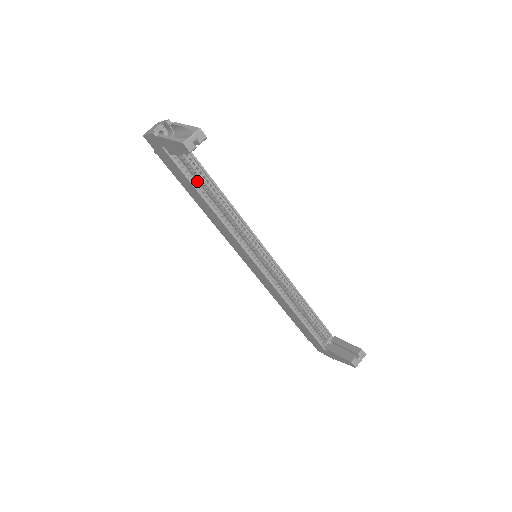
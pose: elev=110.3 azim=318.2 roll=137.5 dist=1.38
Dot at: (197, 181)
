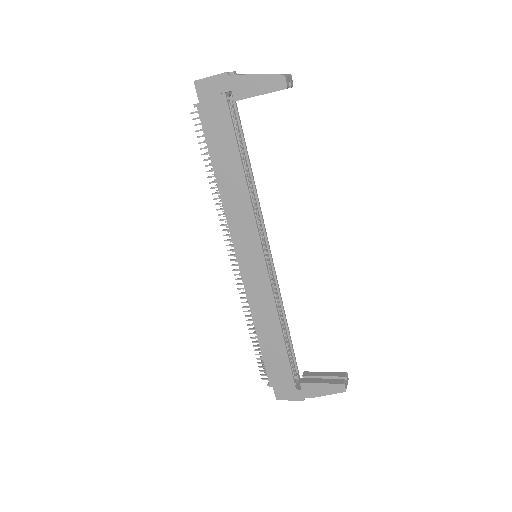
Dot at: occluded
